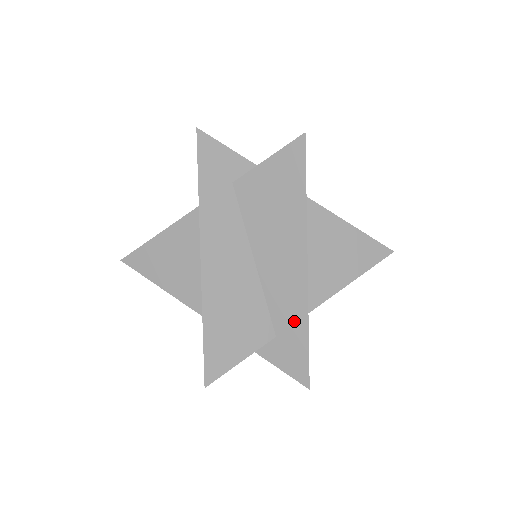
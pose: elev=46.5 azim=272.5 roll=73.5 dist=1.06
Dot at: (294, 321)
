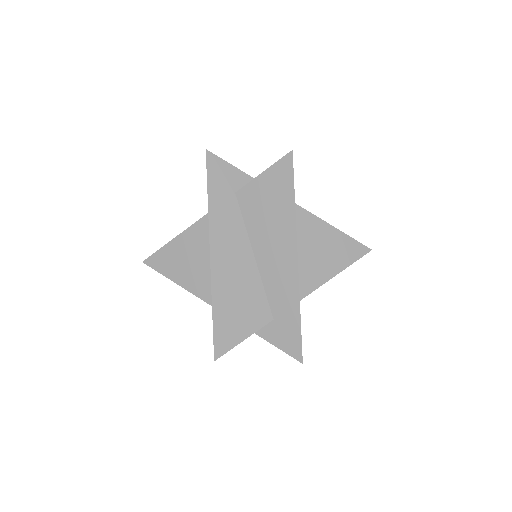
Dot at: (288, 305)
